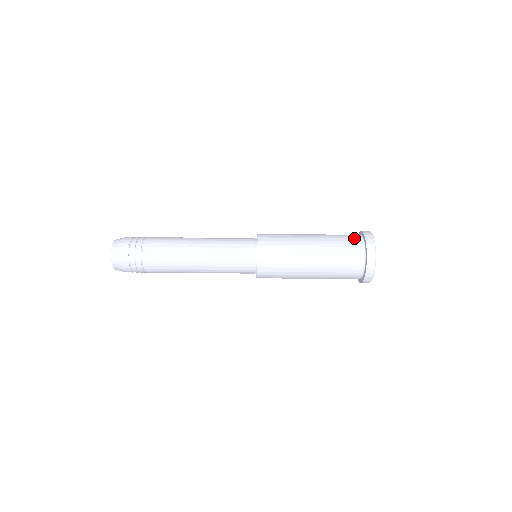
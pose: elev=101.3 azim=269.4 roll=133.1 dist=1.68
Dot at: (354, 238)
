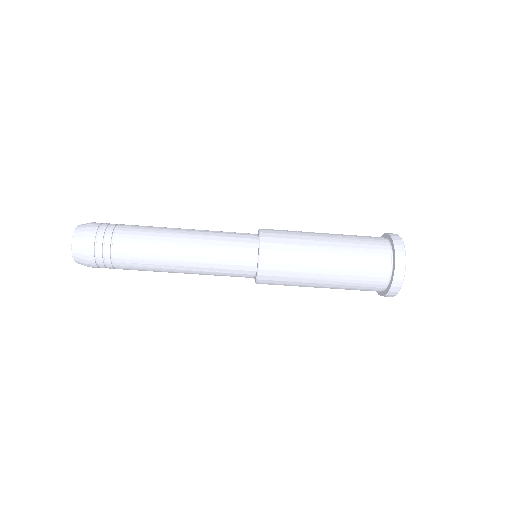
Dot at: (379, 277)
